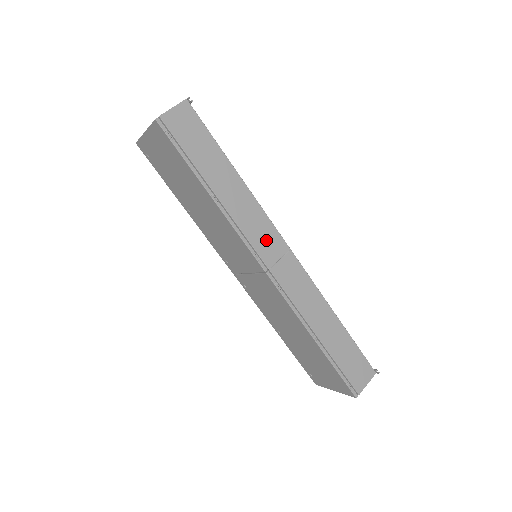
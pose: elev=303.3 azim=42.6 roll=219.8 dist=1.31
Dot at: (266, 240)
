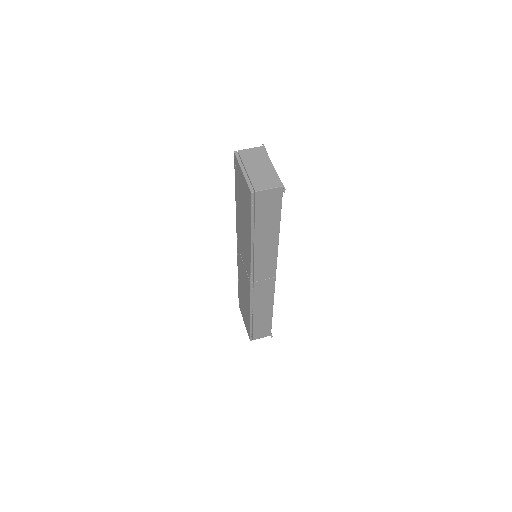
Dot at: (265, 269)
